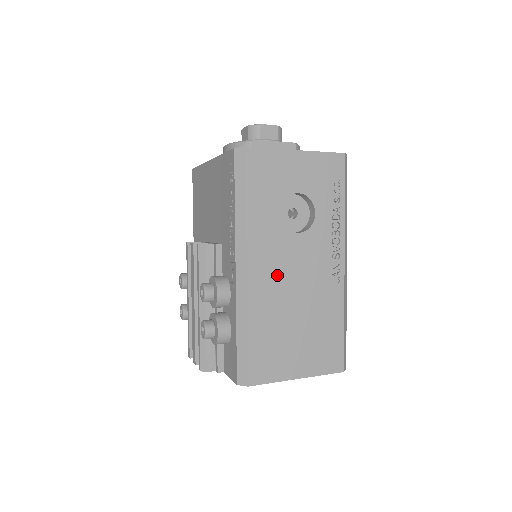
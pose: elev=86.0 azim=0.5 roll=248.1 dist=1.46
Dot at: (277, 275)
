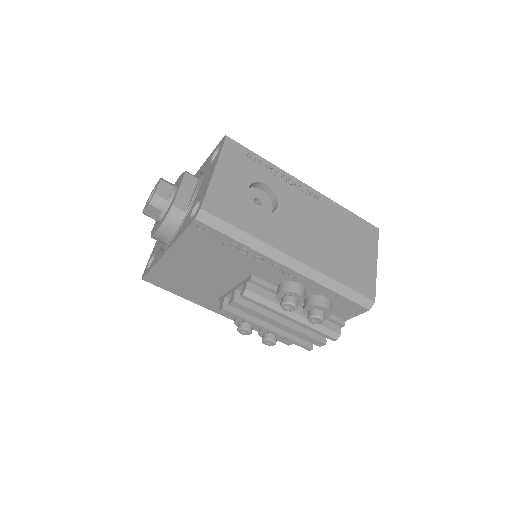
Dot at: (304, 239)
